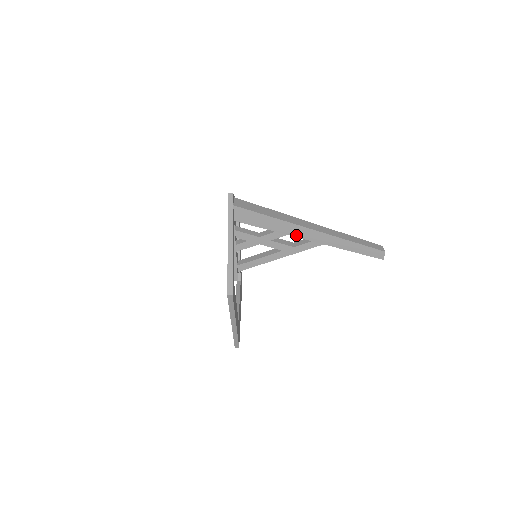
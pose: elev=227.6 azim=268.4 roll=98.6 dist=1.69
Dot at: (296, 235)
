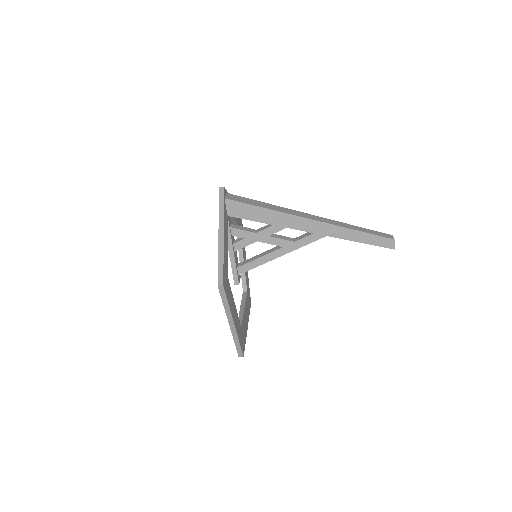
Dot at: (295, 227)
